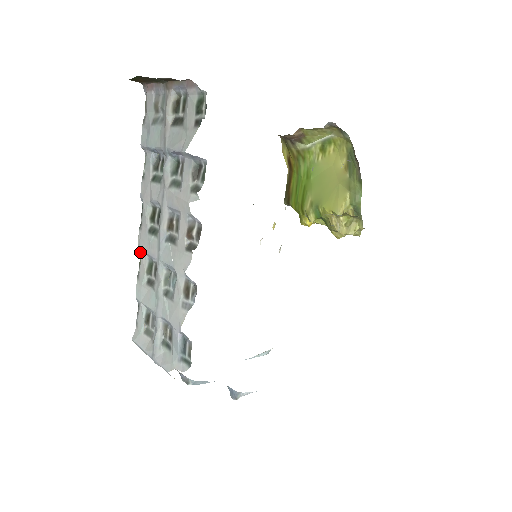
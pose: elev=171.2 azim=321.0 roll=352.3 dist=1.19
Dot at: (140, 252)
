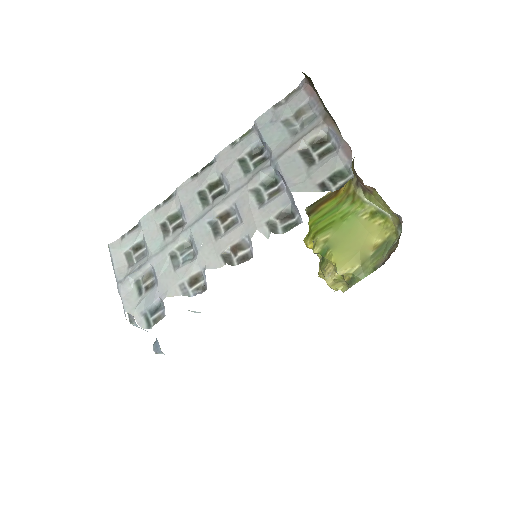
Dot at: (176, 195)
